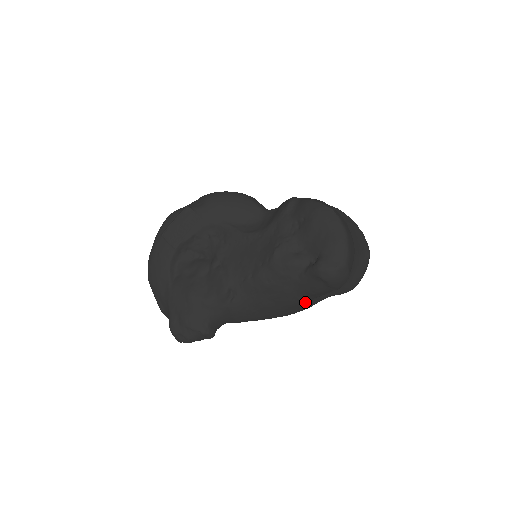
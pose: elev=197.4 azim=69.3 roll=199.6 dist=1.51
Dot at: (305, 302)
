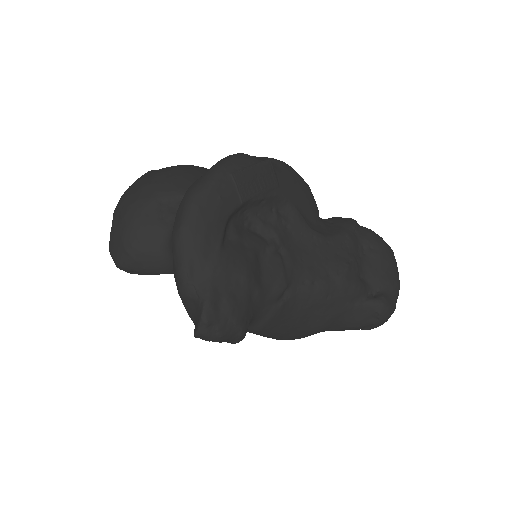
Dot at: occluded
